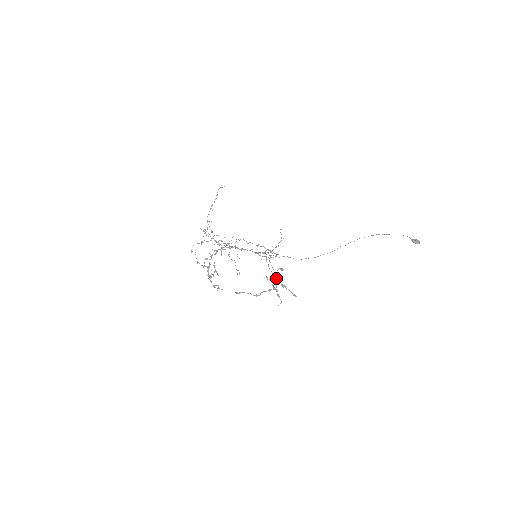
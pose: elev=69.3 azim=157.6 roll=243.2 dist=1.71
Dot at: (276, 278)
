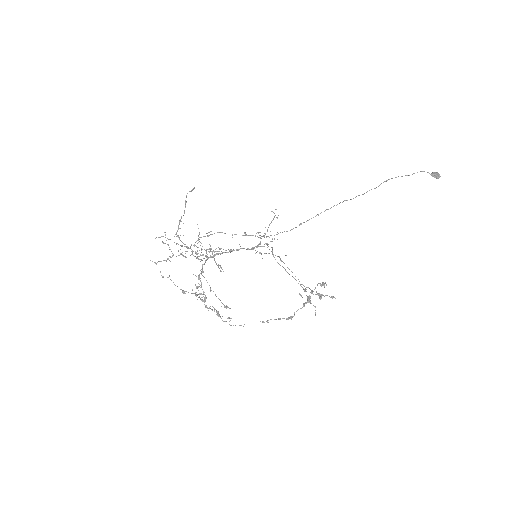
Dot at: (320, 298)
